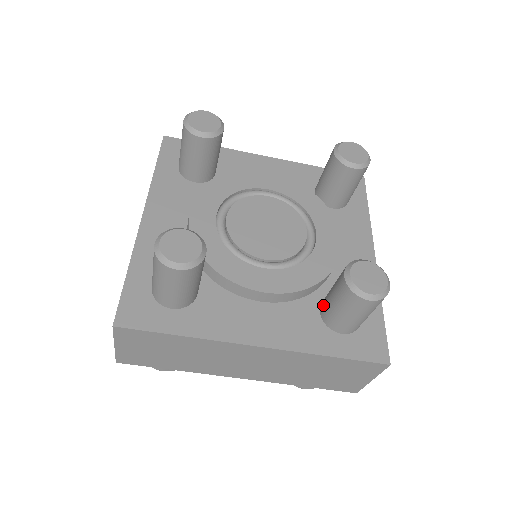
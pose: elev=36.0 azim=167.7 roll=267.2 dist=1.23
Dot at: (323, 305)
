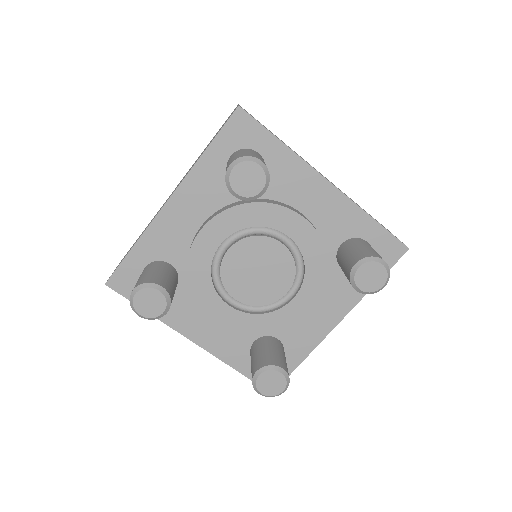
Dot at: (254, 346)
